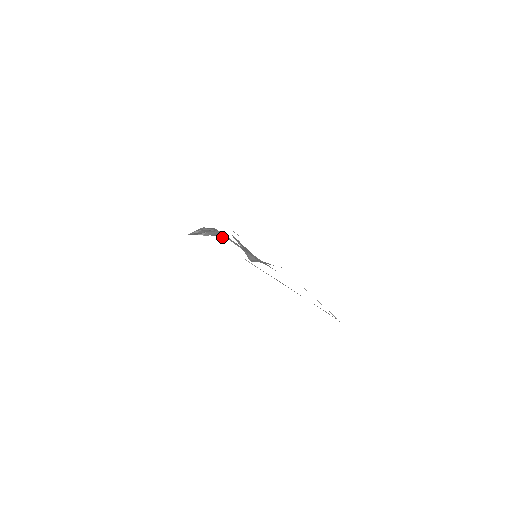
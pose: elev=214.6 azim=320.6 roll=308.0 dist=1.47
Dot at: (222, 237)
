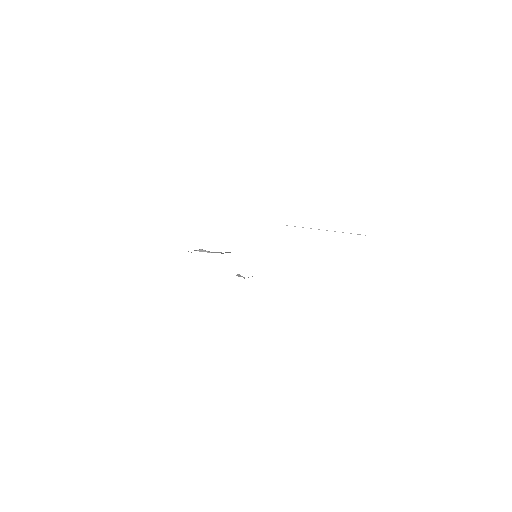
Dot at: occluded
